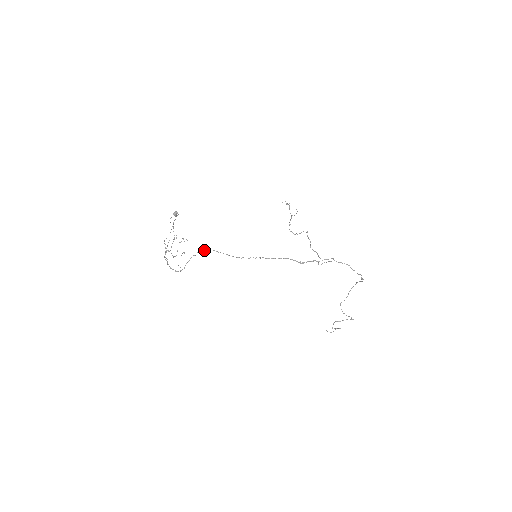
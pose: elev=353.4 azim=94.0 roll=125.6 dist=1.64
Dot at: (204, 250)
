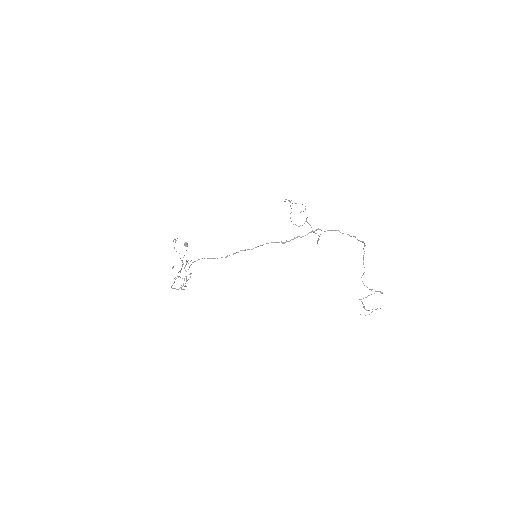
Dot at: (194, 261)
